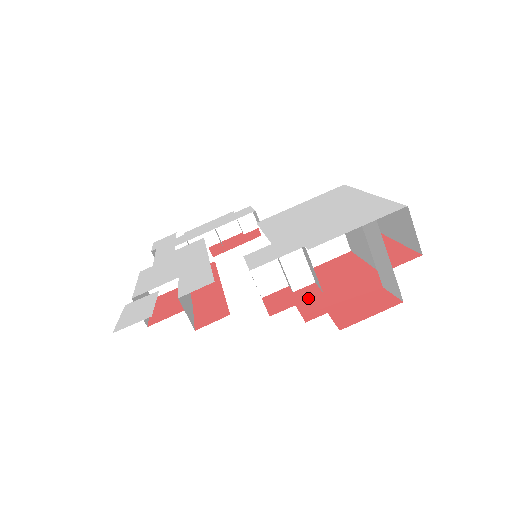
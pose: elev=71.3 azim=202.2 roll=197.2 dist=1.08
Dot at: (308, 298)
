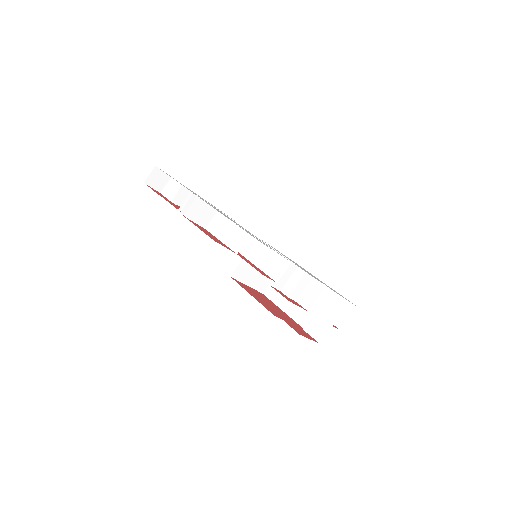
Dot at: occluded
